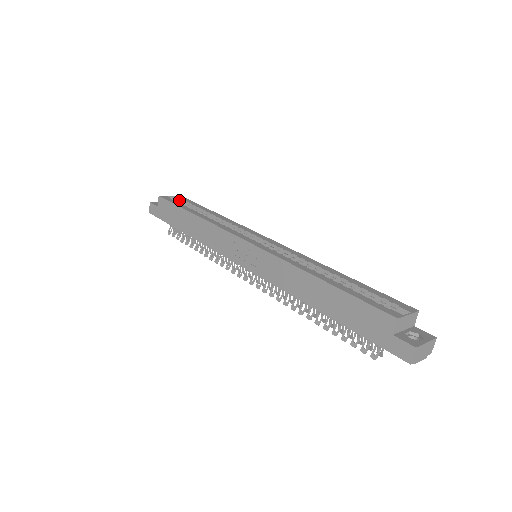
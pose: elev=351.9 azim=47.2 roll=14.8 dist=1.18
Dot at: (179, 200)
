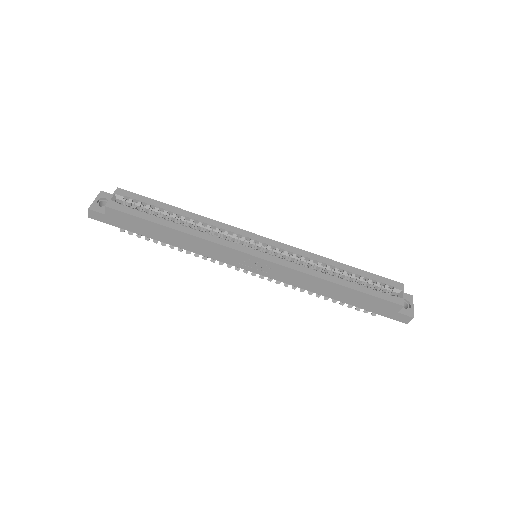
Dot at: (124, 197)
